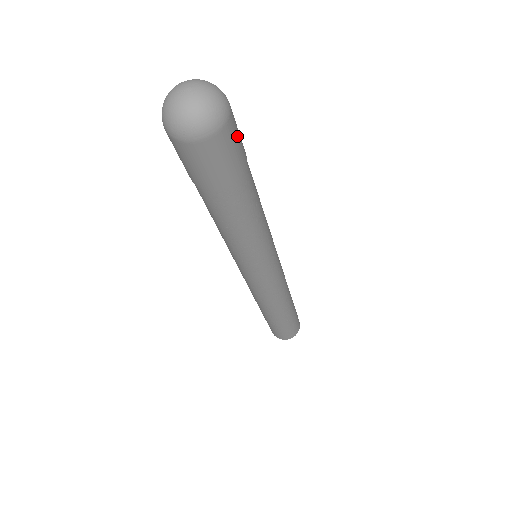
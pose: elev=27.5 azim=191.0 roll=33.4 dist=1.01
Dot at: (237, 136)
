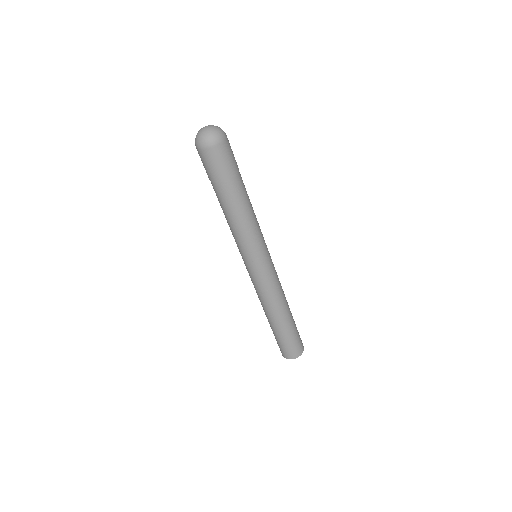
Dot at: occluded
